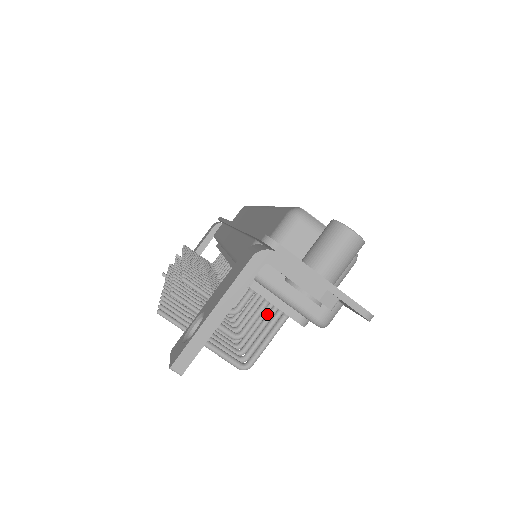
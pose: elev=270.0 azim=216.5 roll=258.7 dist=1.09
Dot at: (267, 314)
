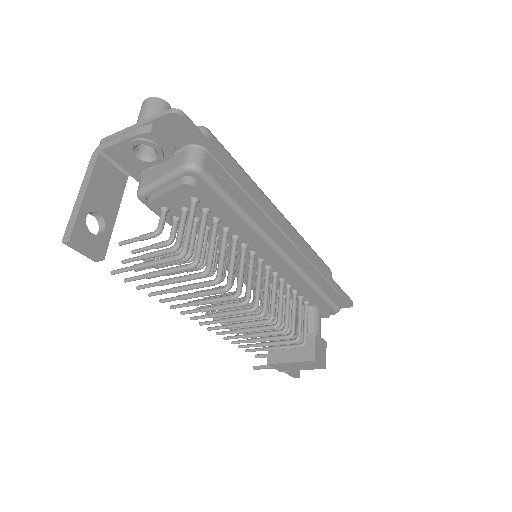
Dot at: (211, 233)
